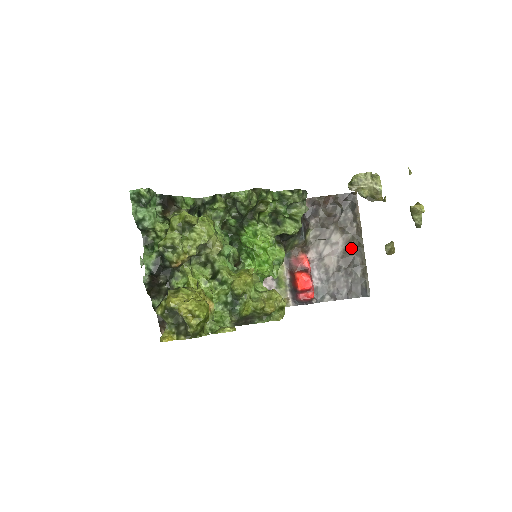
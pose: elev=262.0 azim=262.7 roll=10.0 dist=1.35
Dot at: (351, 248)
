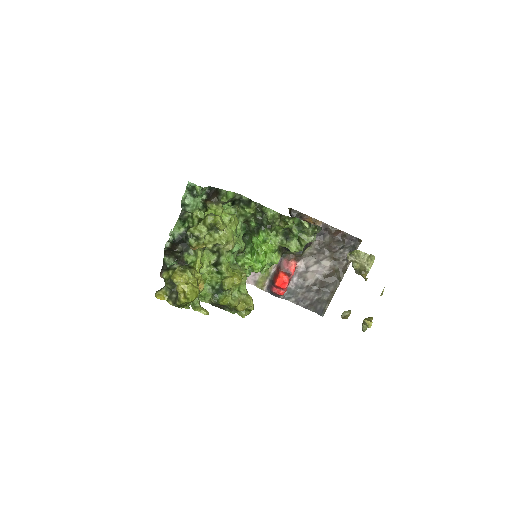
Dot at: (332, 276)
